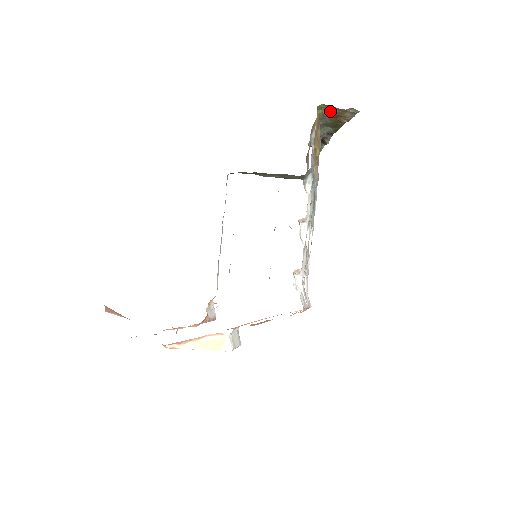
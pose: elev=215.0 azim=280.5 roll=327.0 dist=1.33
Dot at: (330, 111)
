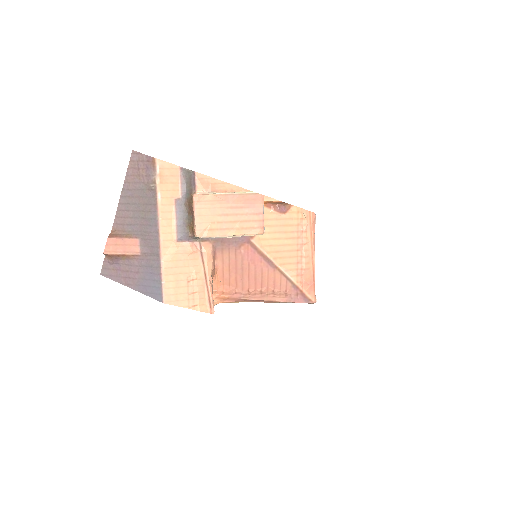
Dot at: occluded
